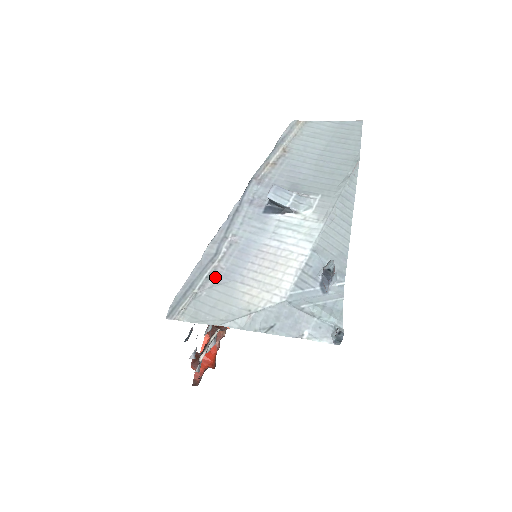
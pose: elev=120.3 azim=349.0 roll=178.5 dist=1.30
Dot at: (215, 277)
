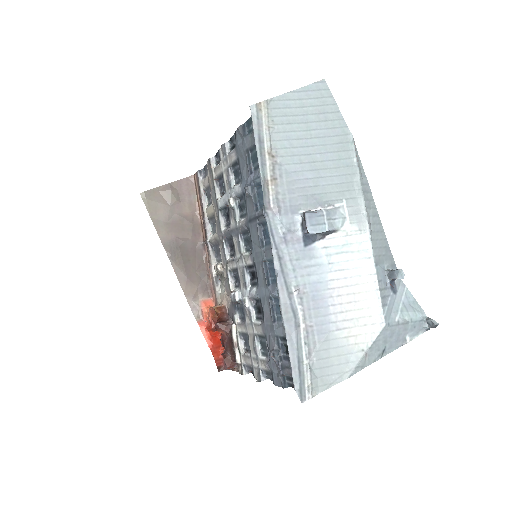
Dot at: (312, 339)
